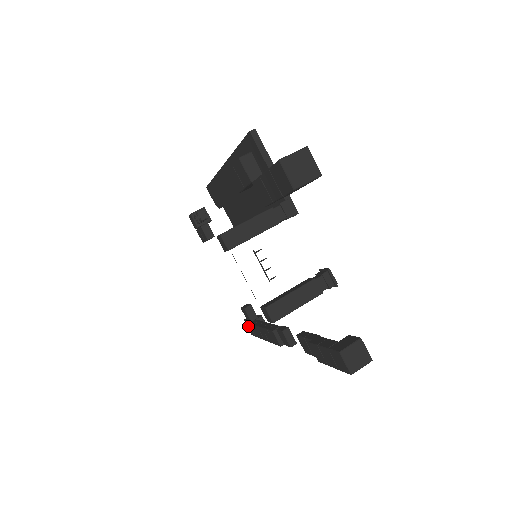
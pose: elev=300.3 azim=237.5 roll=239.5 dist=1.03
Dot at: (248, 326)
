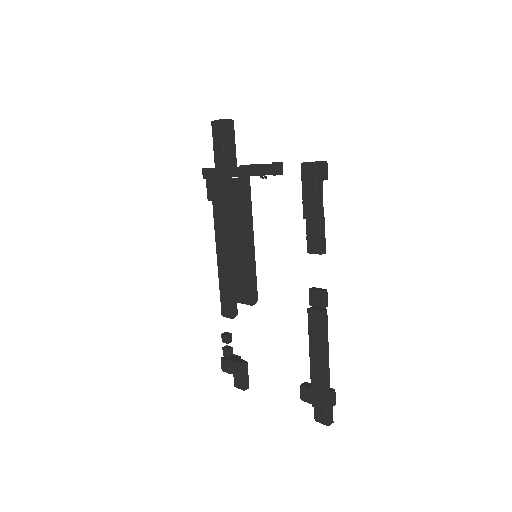
Dot at: (314, 401)
